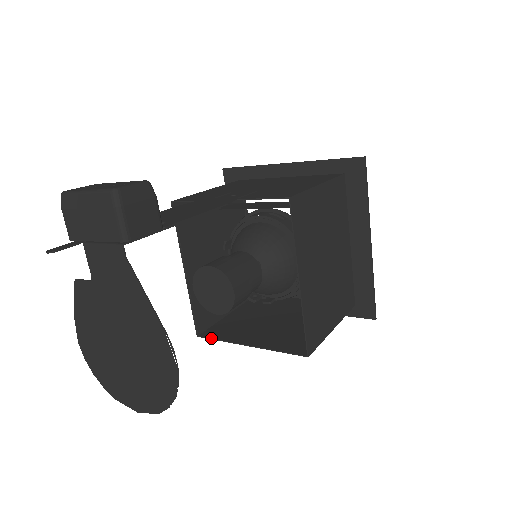
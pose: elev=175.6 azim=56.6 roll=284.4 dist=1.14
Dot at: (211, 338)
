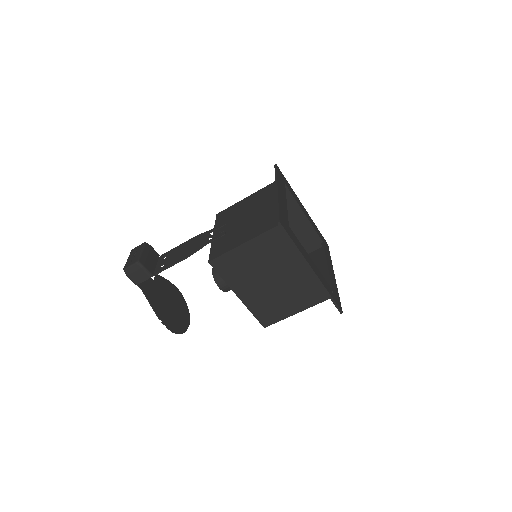
Dot at: occluded
